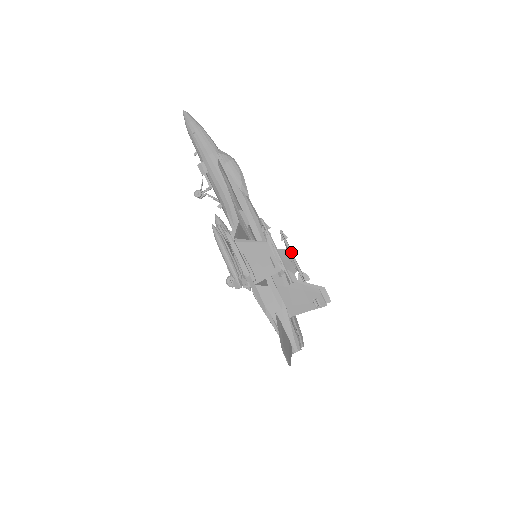
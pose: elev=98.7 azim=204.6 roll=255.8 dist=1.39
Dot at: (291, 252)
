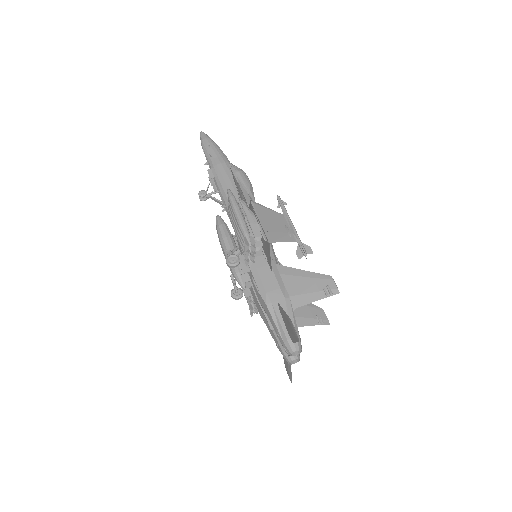
Dot at: occluded
